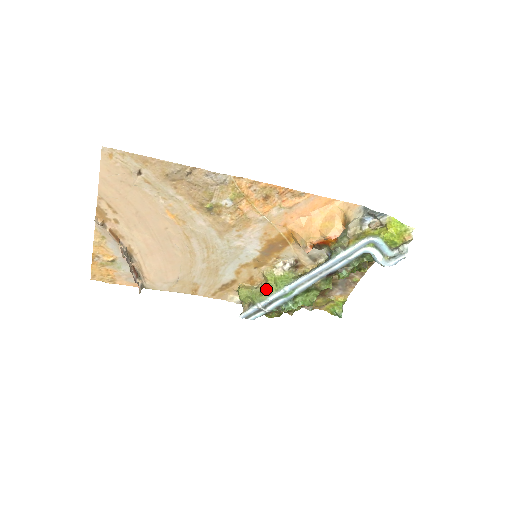
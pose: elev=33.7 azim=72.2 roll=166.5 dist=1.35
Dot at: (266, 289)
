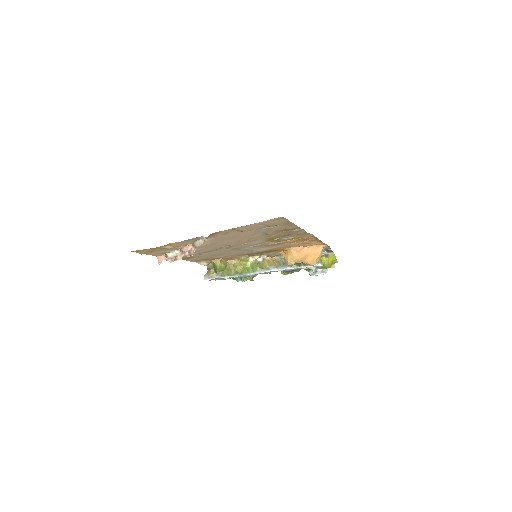
Dot at: (239, 270)
